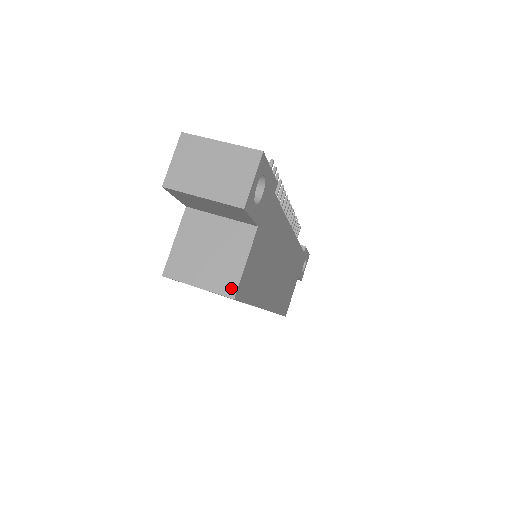
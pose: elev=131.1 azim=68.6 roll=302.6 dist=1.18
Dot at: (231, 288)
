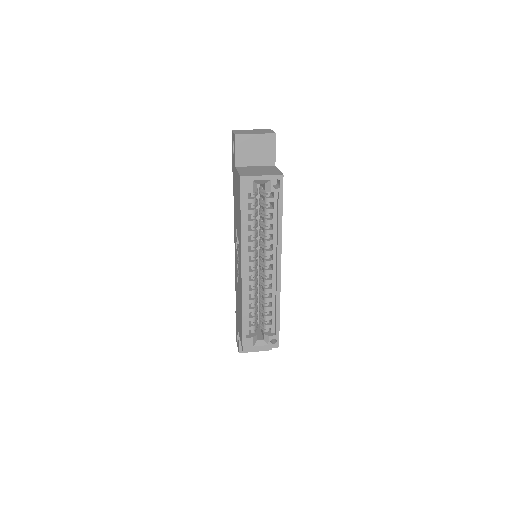
Dot at: (279, 173)
